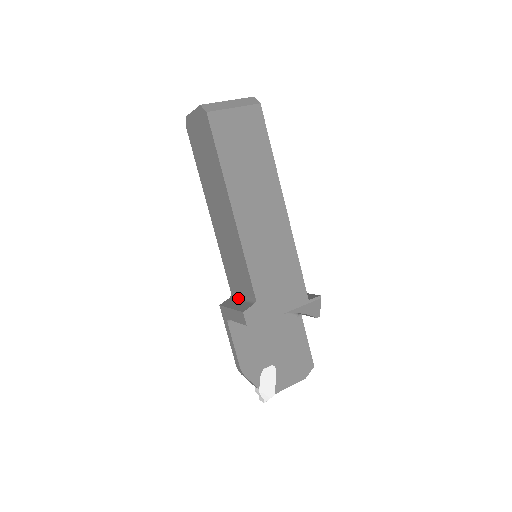
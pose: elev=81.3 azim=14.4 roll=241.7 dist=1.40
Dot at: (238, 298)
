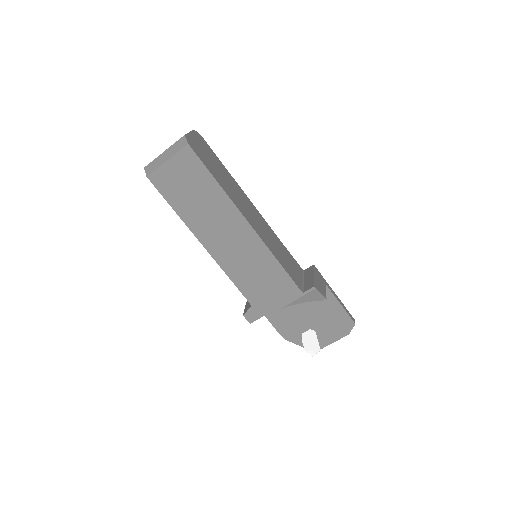
Dot at: occluded
